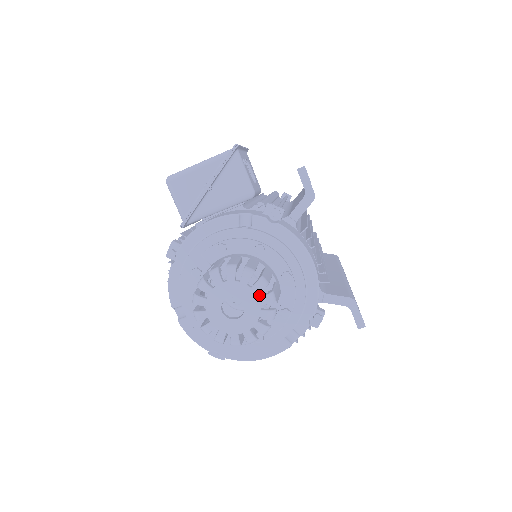
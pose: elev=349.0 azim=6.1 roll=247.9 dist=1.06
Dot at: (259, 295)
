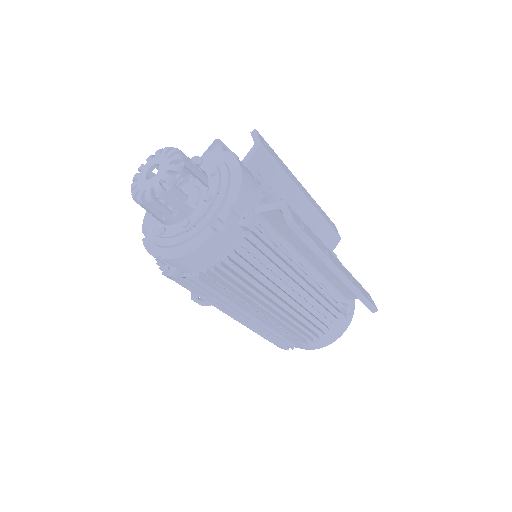
Dot at: (196, 197)
